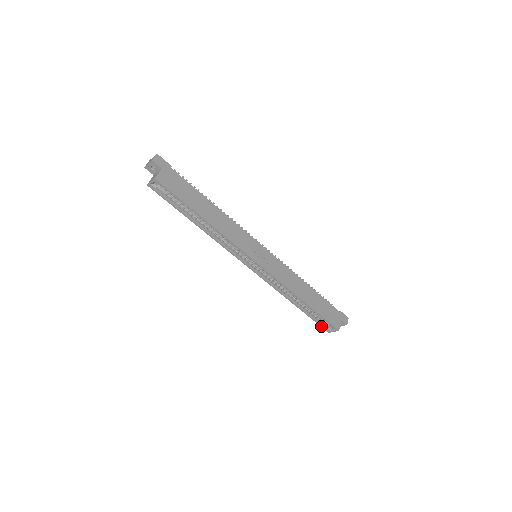
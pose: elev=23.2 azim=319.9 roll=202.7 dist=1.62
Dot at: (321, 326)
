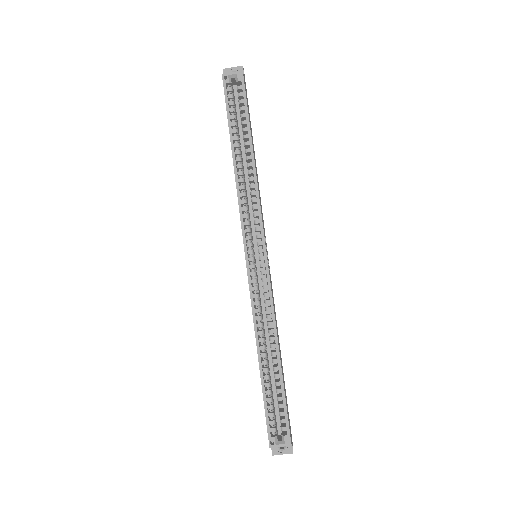
Dot at: (268, 425)
